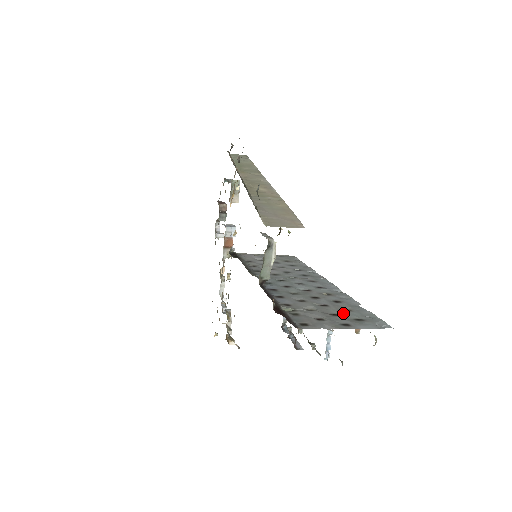
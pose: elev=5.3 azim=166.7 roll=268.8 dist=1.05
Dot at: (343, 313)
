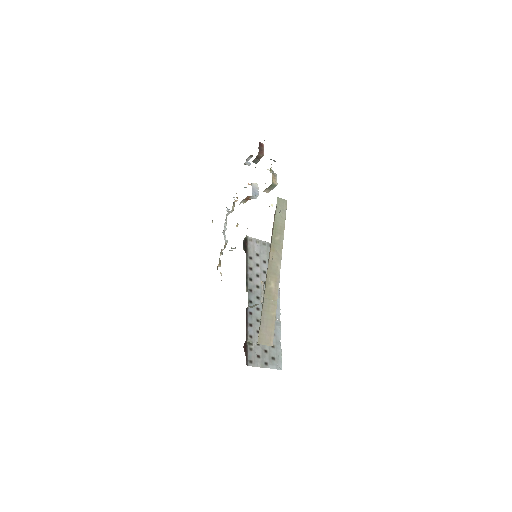
Dot at: (270, 350)
